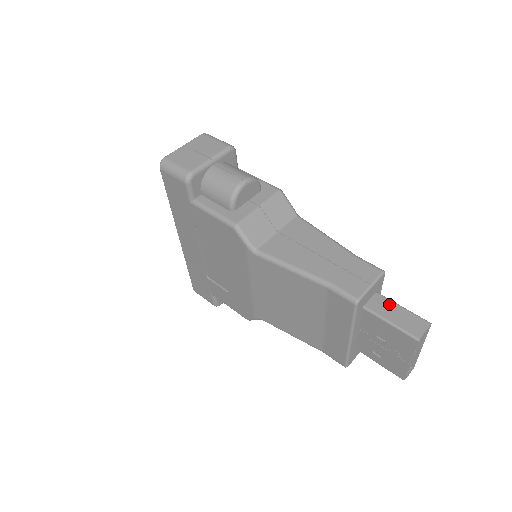
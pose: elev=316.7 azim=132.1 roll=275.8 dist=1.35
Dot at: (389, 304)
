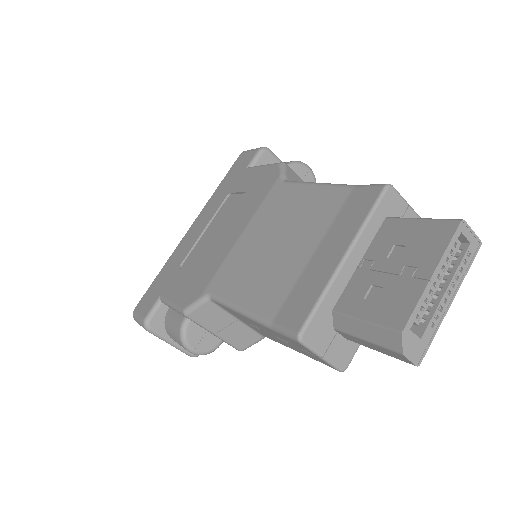
Dot at: occluded
